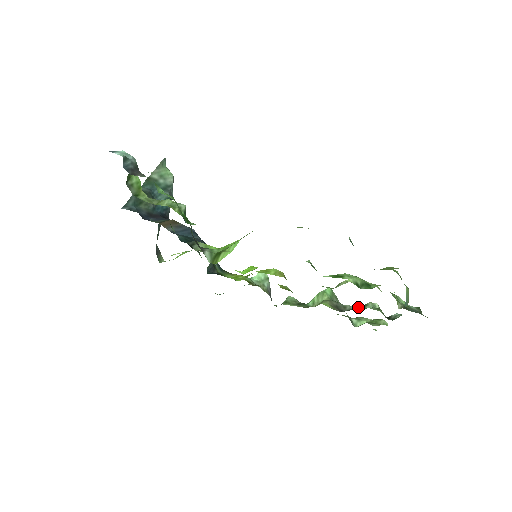
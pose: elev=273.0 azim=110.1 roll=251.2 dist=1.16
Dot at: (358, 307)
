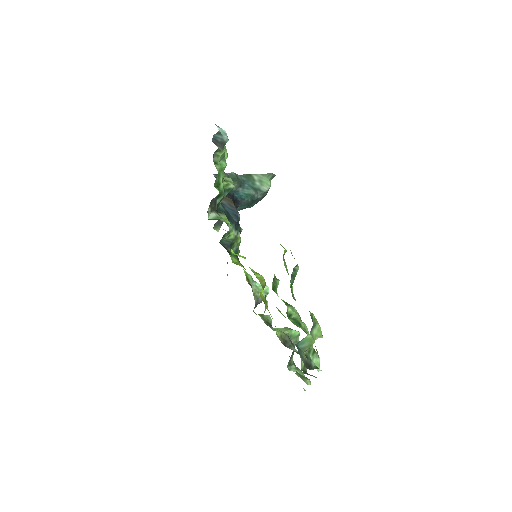
Dot at: (297, 352)
